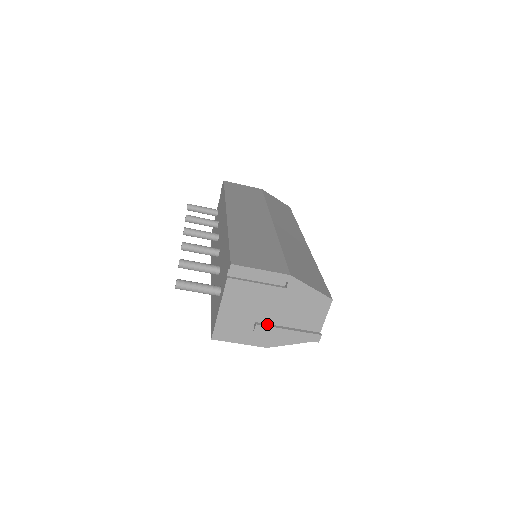
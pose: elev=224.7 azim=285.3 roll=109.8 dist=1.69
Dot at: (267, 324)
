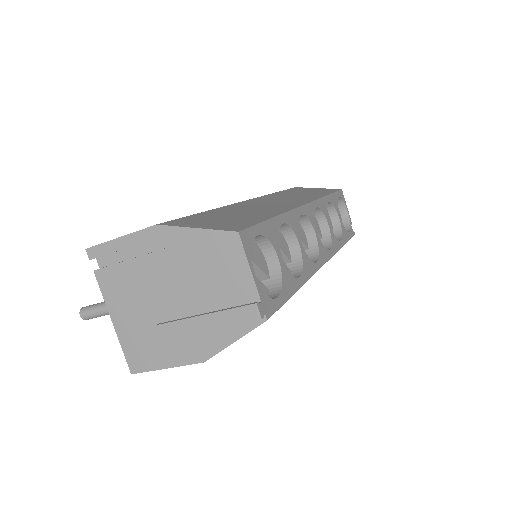
Dot at: (177, 320)
